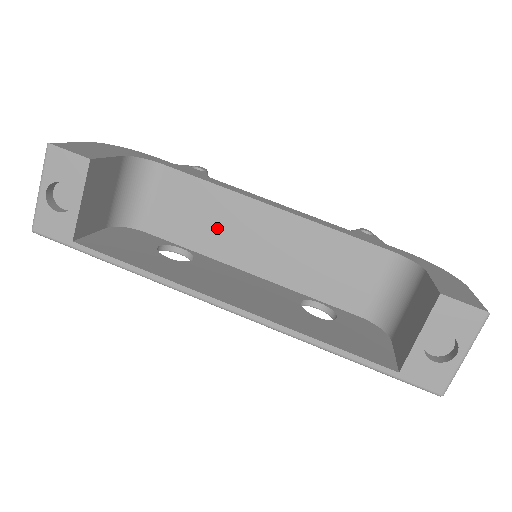
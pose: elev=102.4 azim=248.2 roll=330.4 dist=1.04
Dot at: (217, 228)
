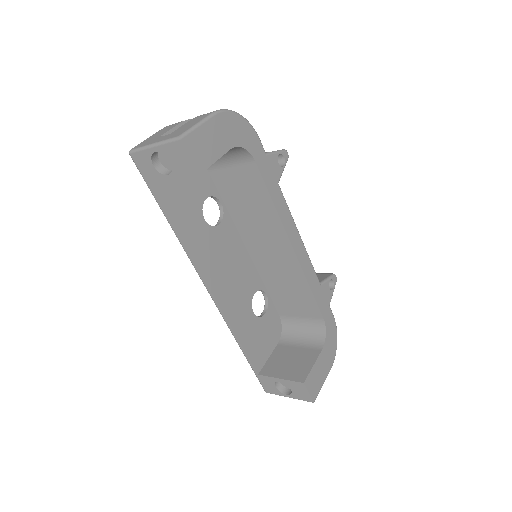
Dot at: (252, 218)
